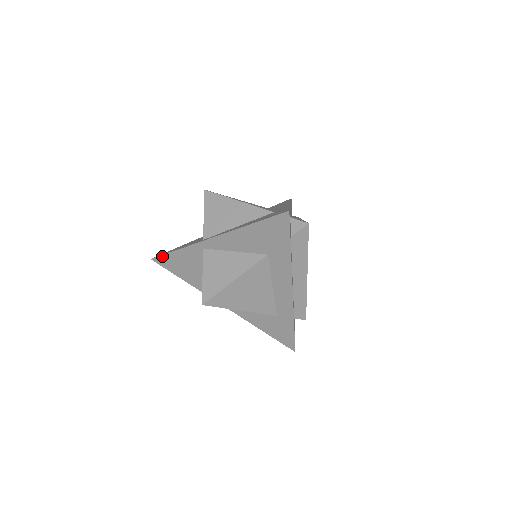
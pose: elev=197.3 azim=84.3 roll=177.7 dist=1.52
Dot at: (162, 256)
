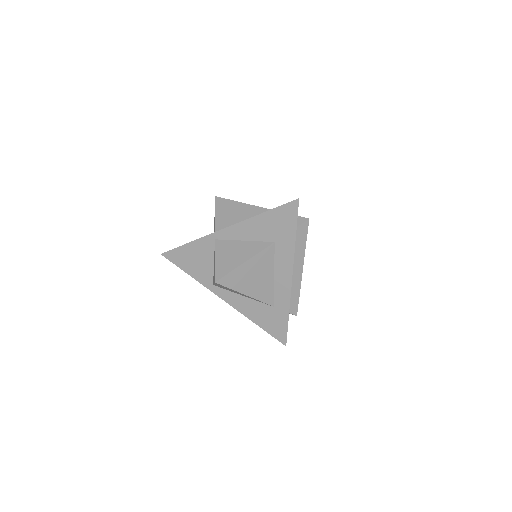
Dot at: (173, 250)
